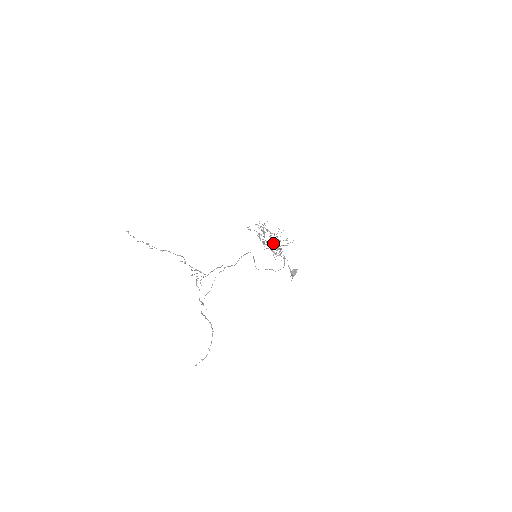
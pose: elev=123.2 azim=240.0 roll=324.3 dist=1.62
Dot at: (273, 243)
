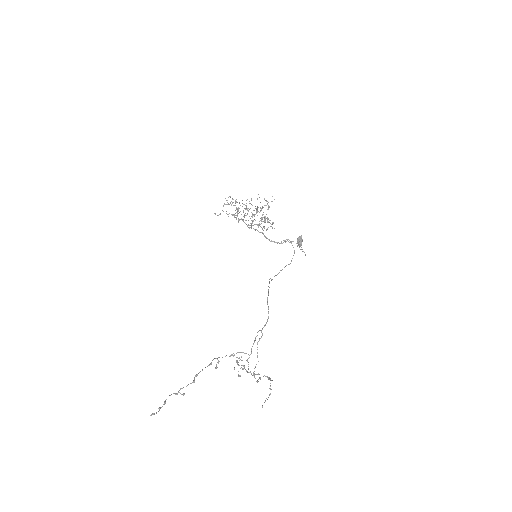
Dot at: occluded
